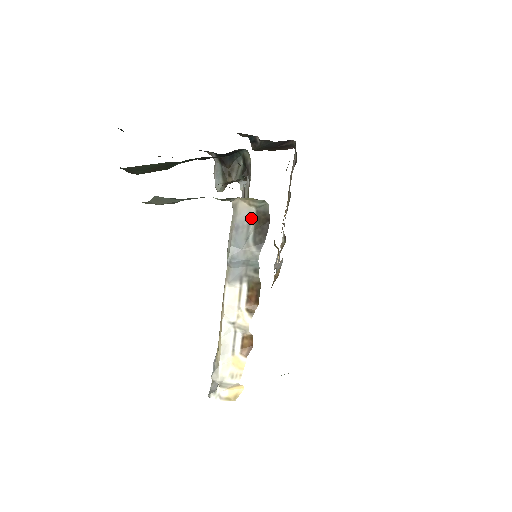
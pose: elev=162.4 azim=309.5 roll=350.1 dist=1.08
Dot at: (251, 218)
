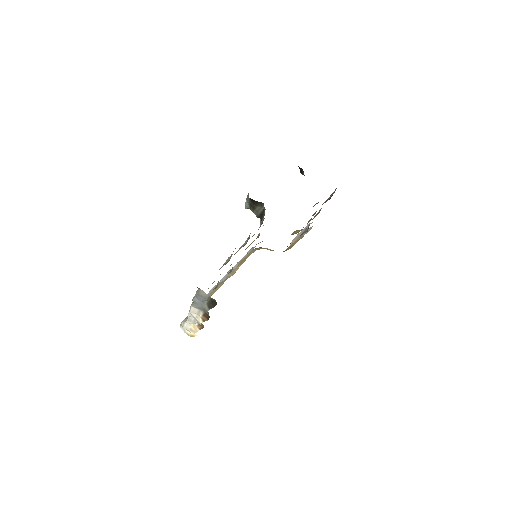
Dot at: (207, 297)
